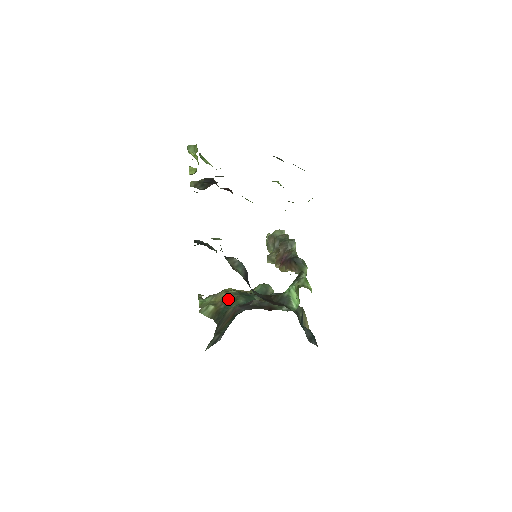
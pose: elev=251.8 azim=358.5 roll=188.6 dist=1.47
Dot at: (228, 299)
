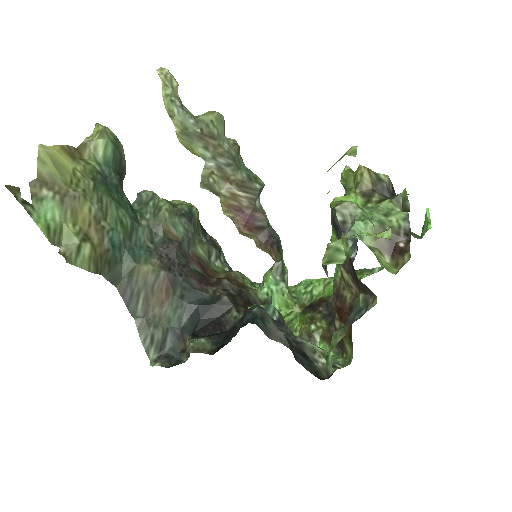
Dot at: (102, 218)
